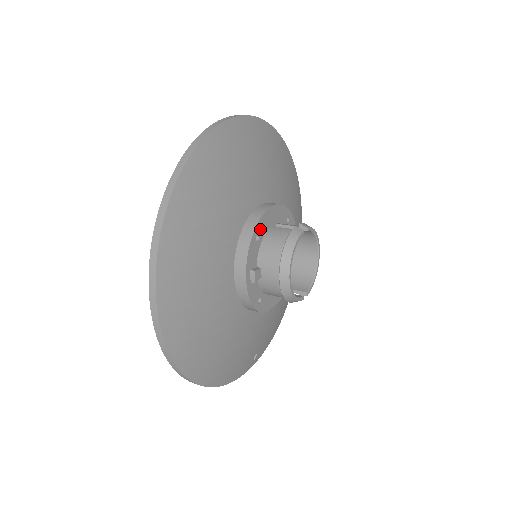
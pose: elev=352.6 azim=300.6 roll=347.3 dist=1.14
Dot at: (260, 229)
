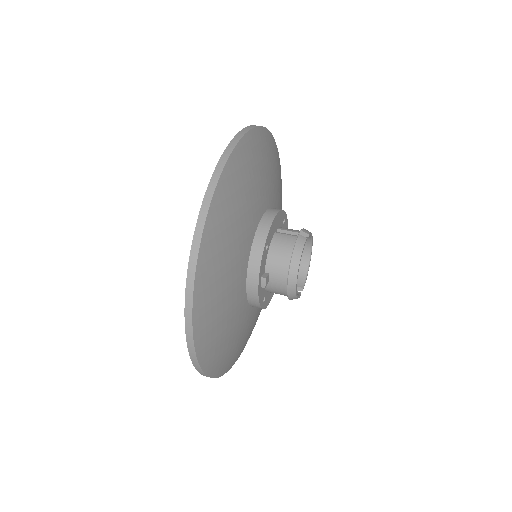
Dot at: (268, 239)
